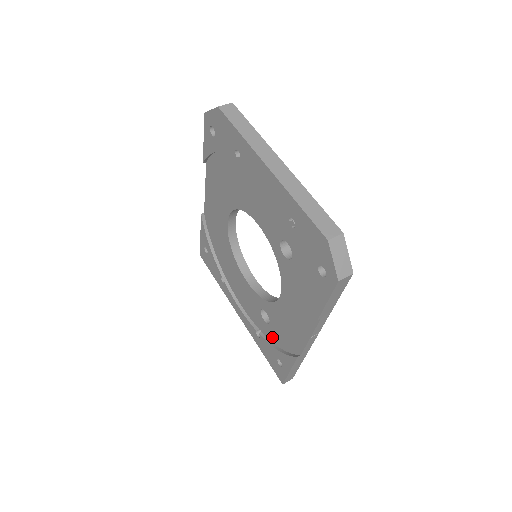
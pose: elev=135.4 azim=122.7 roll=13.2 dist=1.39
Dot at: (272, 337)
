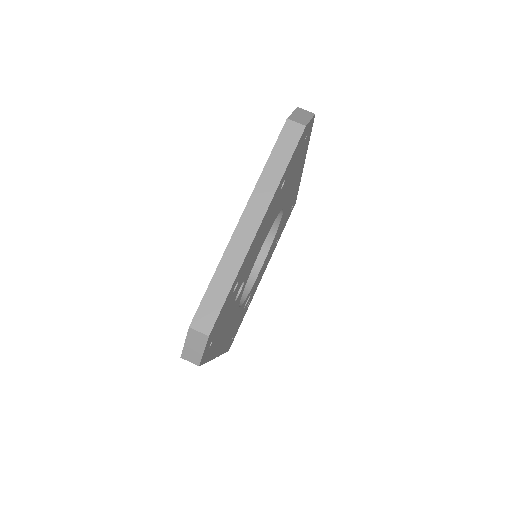
Dot at: occluded
